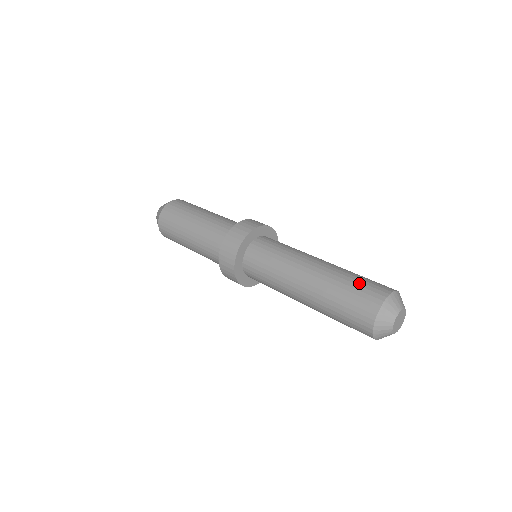
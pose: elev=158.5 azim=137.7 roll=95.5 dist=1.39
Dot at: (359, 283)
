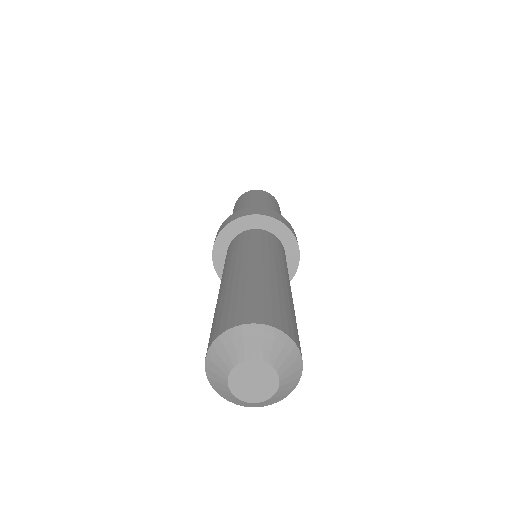
Dot at: (241, 298)
